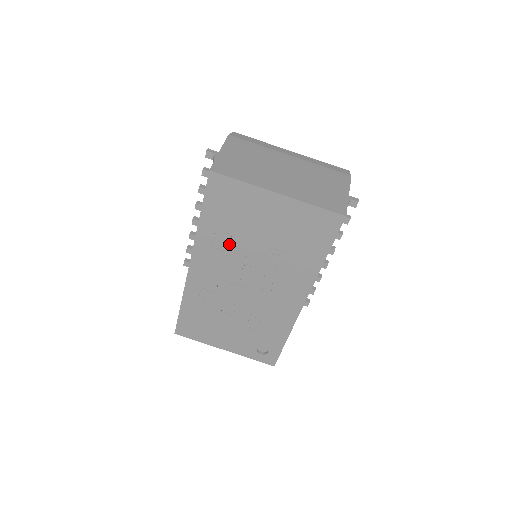
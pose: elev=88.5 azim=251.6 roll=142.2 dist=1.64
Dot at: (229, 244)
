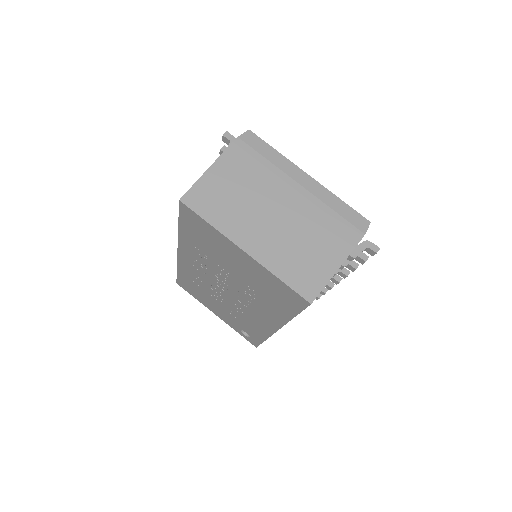
Dot at: (207, 258)
